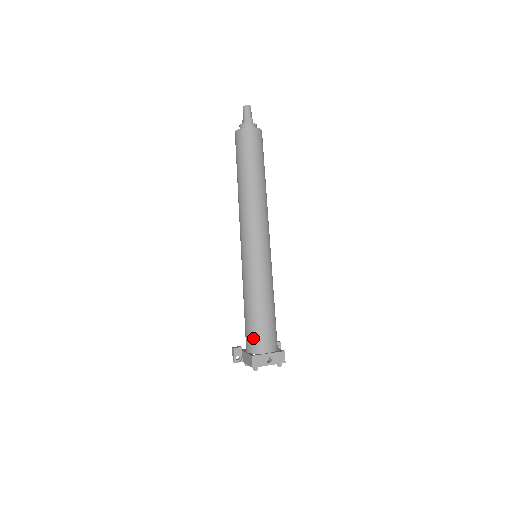
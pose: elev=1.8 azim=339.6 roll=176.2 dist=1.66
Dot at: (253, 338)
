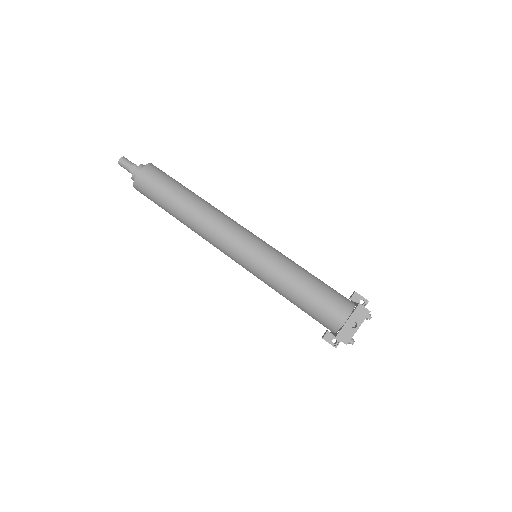
Dot at: (323, 321)
